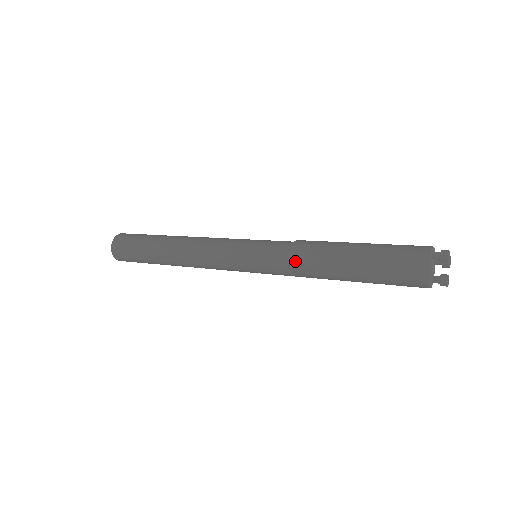
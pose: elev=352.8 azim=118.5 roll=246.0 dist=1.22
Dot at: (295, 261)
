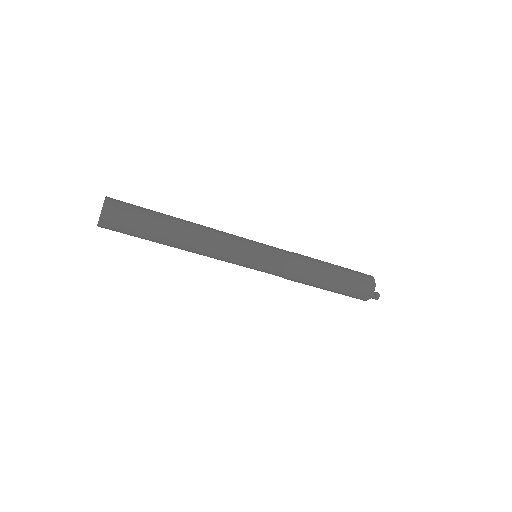
Dot at: (297, 254)
